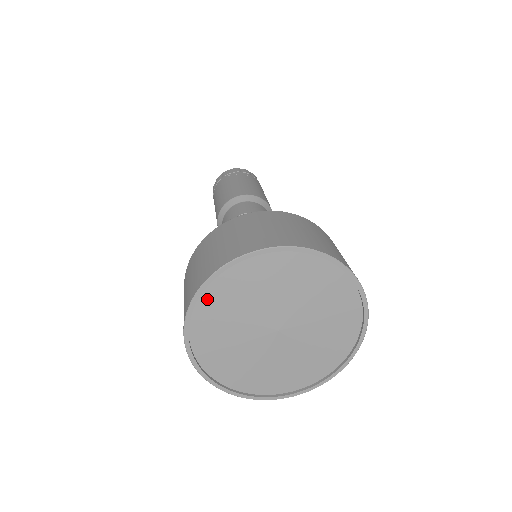
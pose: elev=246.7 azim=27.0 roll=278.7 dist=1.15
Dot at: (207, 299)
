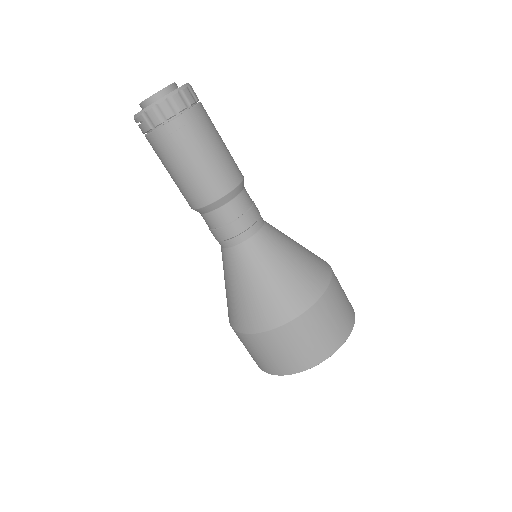
Dot at: occluded
